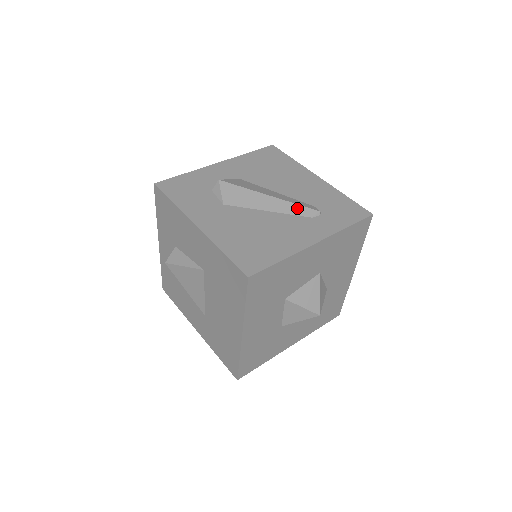
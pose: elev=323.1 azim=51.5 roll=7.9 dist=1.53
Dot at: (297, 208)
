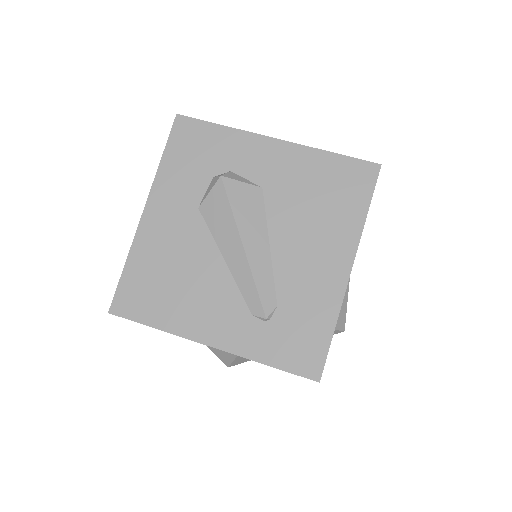
Dot at: (251, 290)
